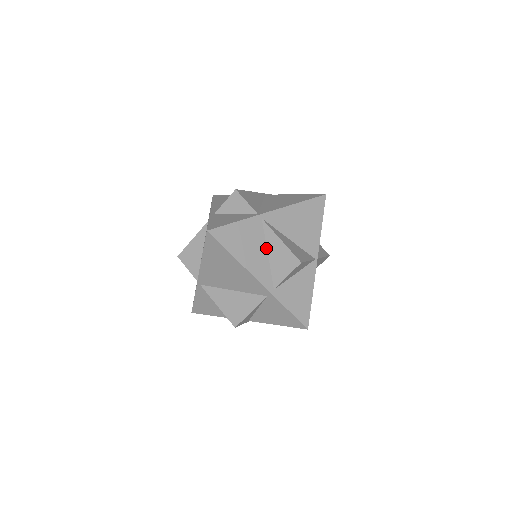
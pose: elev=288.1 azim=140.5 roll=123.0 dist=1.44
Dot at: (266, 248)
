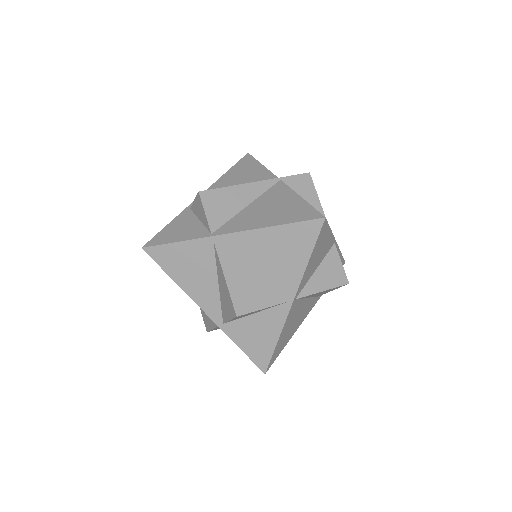
Dot at: (217, 277)
